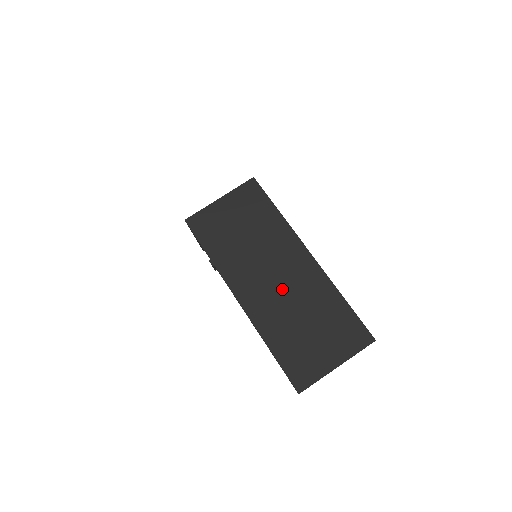
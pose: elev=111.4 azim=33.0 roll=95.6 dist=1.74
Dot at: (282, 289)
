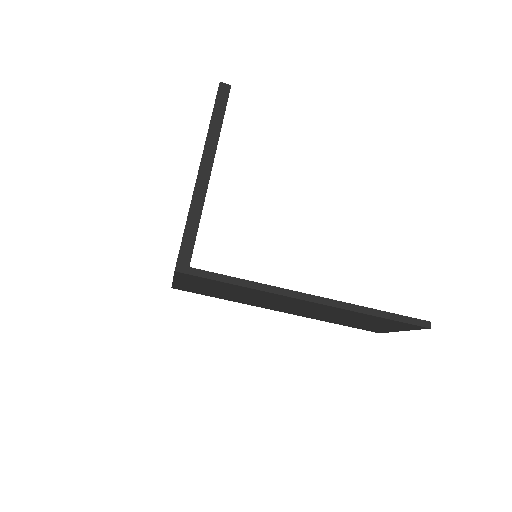
Dot at: (308, 311)
